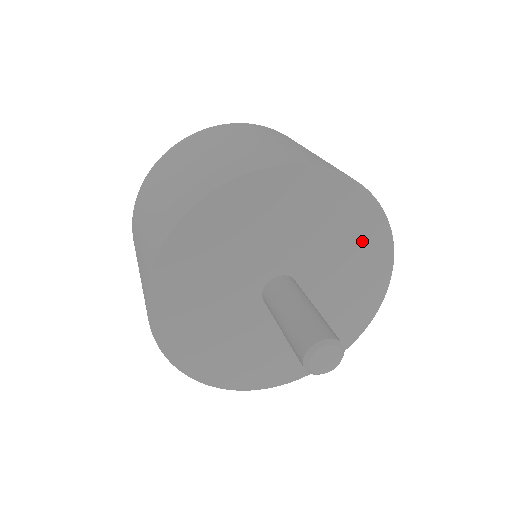
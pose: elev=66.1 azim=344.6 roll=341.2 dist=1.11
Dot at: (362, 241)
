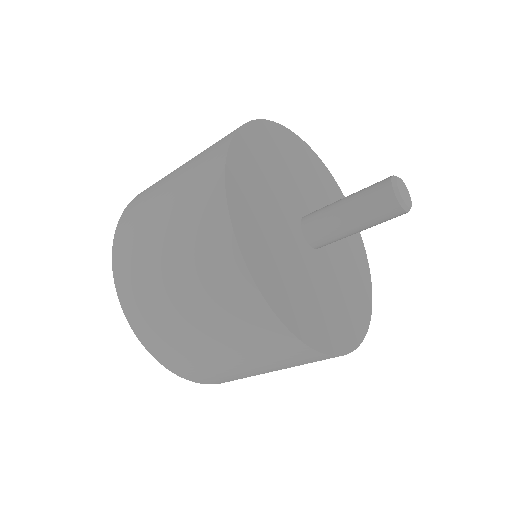
Dot at: occluded
